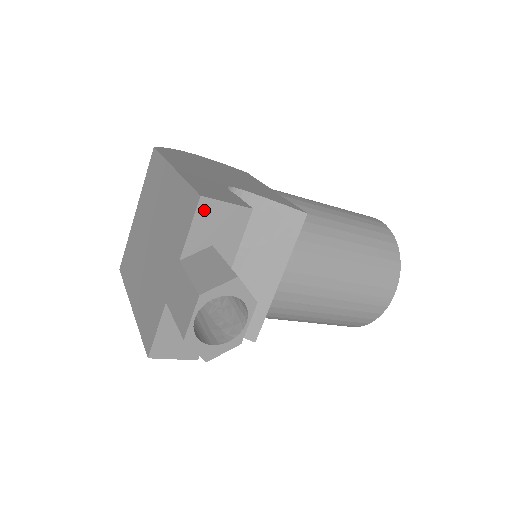
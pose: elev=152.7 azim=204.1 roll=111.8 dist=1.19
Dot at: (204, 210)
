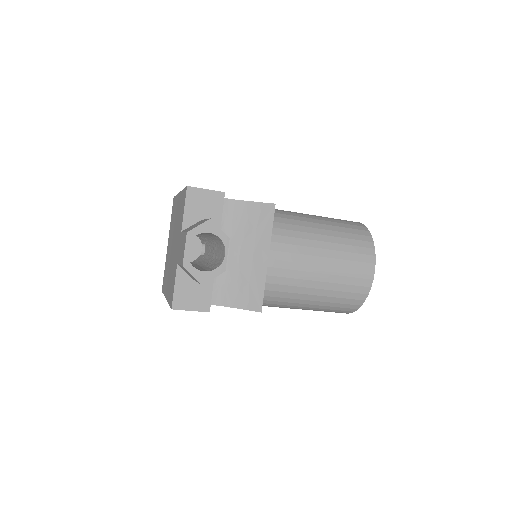
Dot at: (191, 195)
